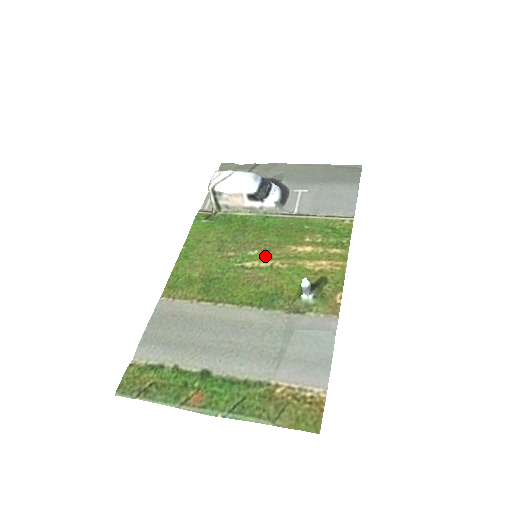
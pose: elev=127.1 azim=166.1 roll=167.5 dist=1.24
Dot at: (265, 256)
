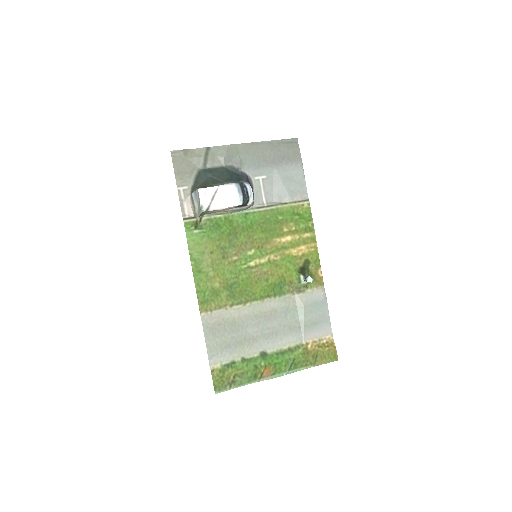
Dot at: (261, 253)
